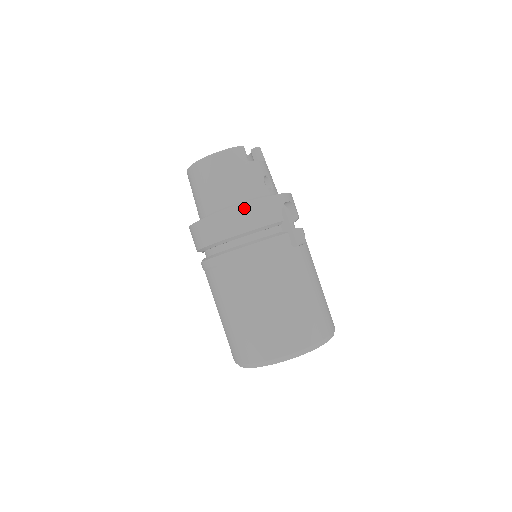
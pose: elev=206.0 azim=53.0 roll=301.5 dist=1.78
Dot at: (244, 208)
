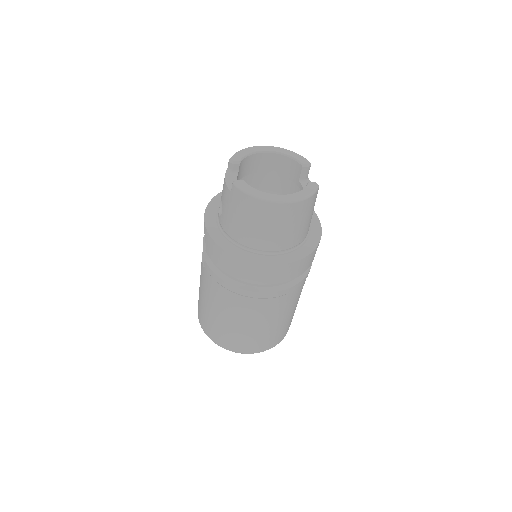
Dot at: (307, 259)
